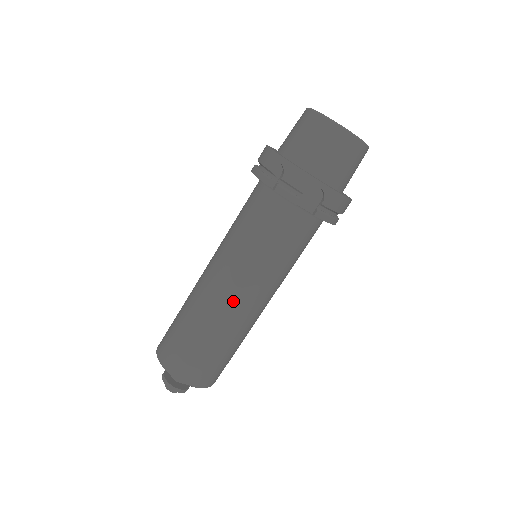
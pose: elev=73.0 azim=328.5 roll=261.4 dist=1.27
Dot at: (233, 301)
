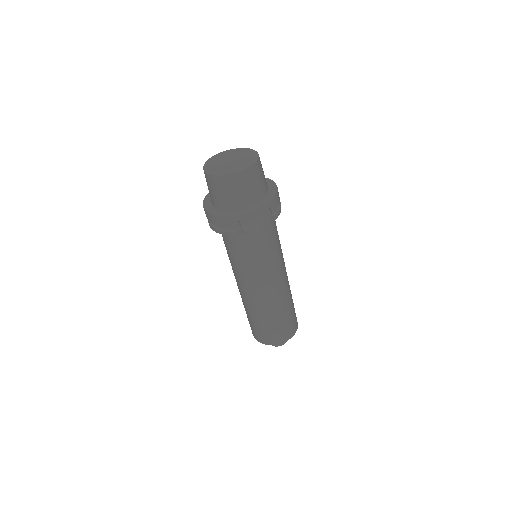
Dot at: (275, 290)
